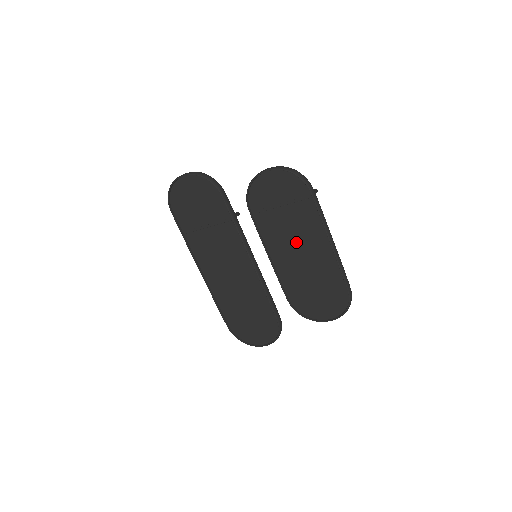
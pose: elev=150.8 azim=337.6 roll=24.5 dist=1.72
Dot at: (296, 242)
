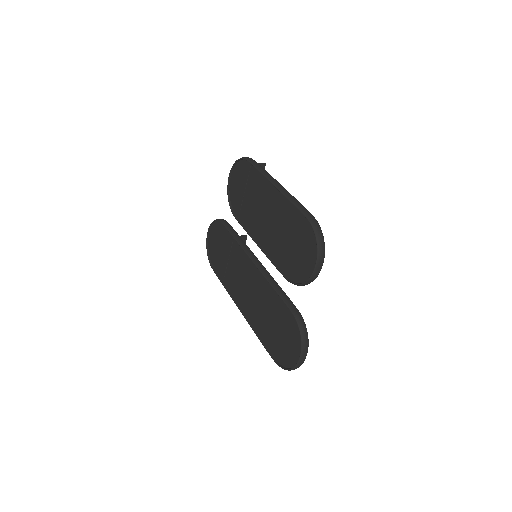
Dot at: (264, 213)
